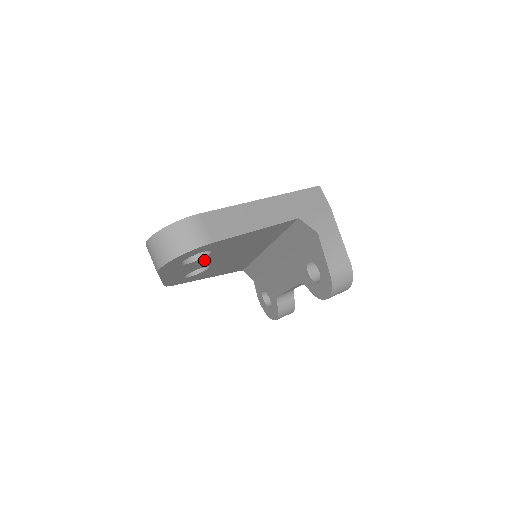
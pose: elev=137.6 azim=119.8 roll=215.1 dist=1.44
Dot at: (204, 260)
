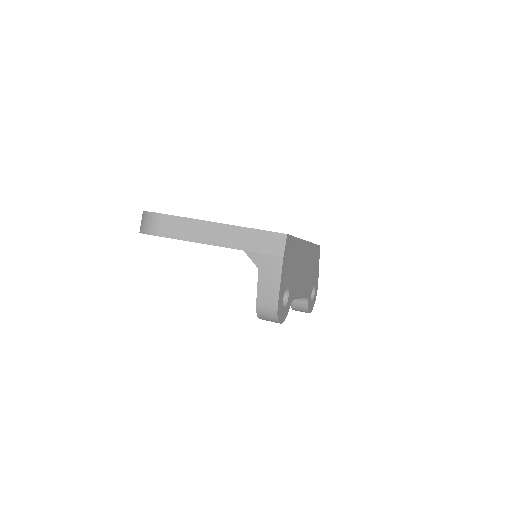
Dot at: occluded
